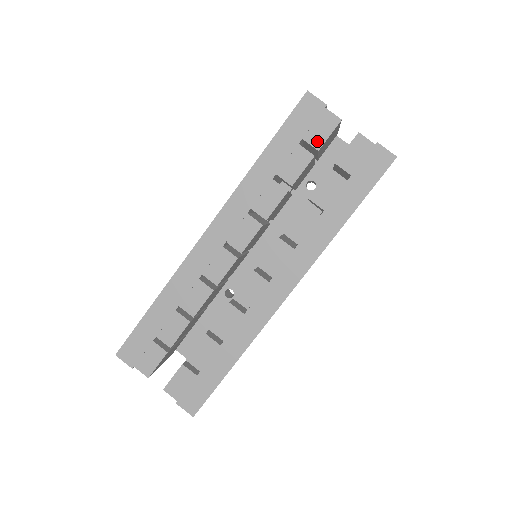
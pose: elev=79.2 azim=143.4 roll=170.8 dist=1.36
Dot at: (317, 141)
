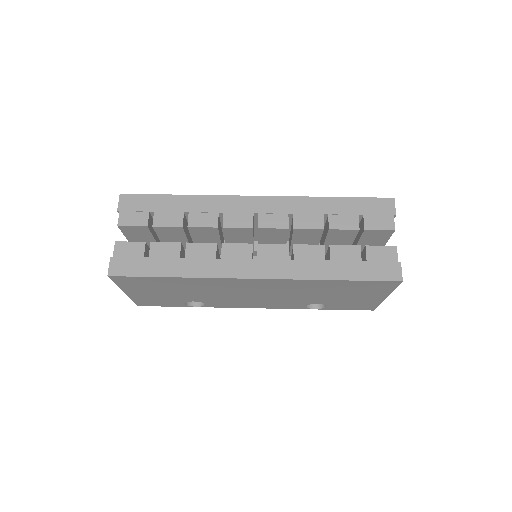
Dot at: (370, 225)
